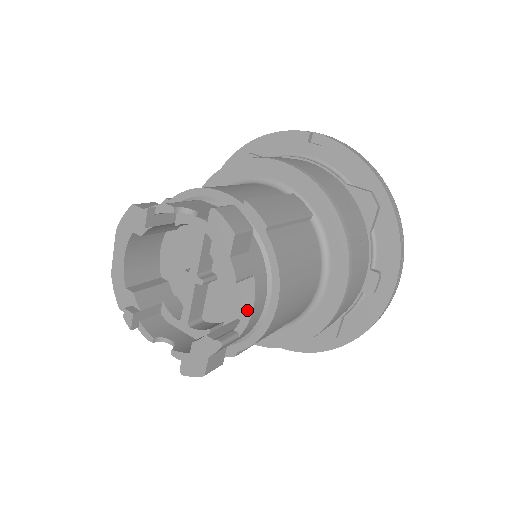
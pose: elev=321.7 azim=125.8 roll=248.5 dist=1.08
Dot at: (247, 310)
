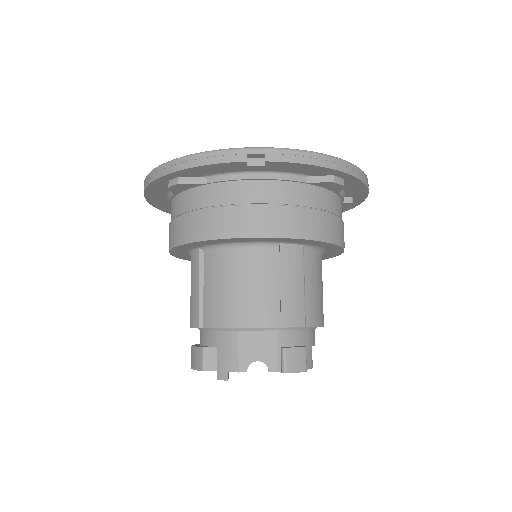
Dot at: occluded
